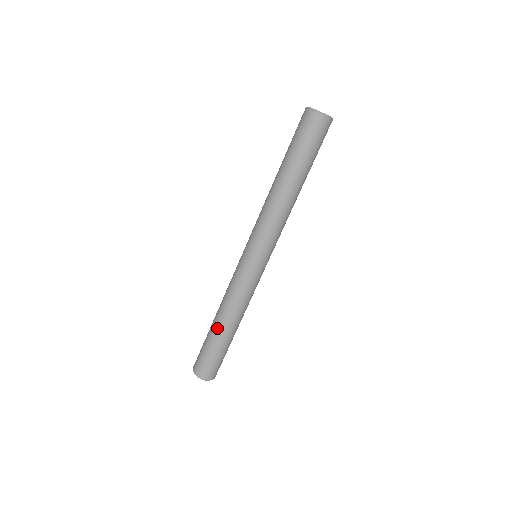
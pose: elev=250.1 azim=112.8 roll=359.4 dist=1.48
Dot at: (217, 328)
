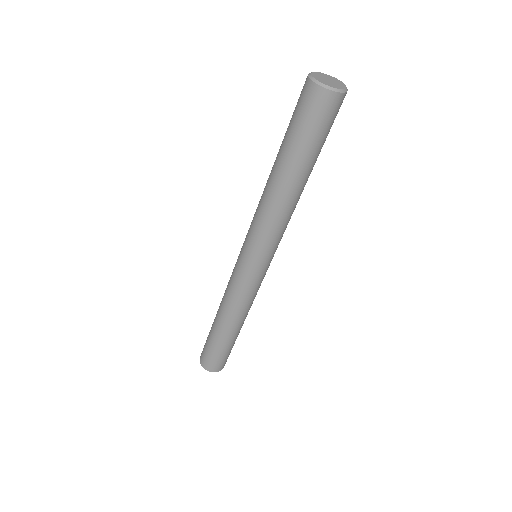
Dot at: (215, 324)
